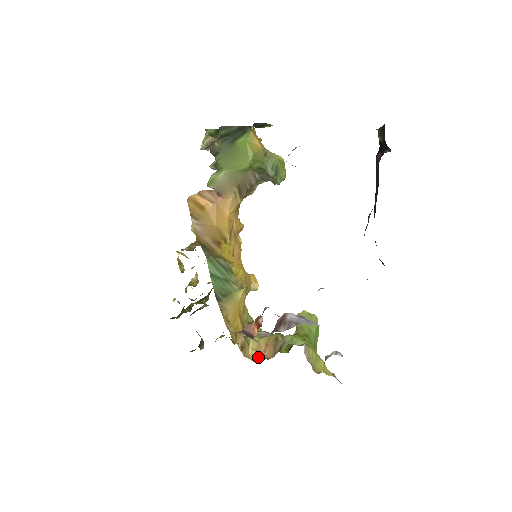
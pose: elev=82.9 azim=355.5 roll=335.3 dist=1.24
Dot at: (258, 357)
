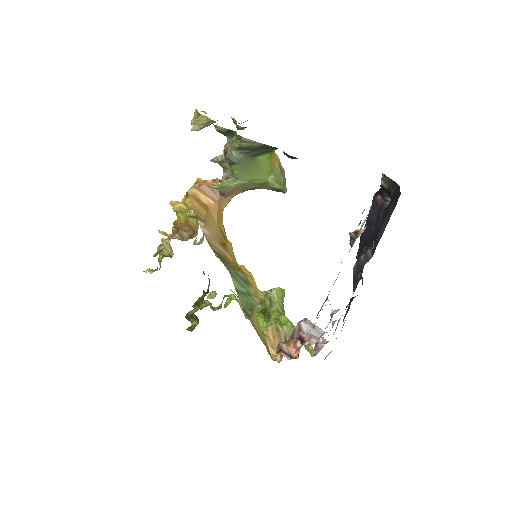
Dot at: (277, 355)
